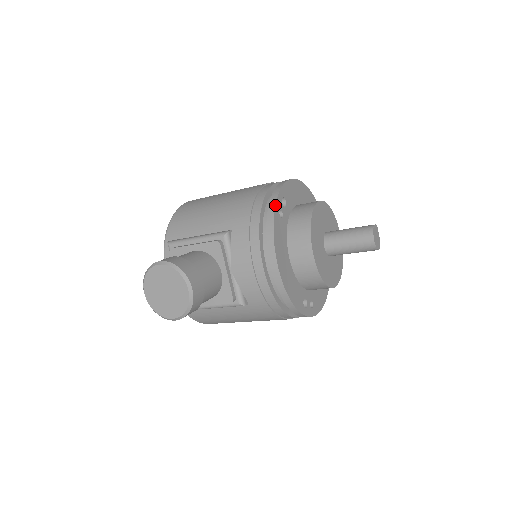
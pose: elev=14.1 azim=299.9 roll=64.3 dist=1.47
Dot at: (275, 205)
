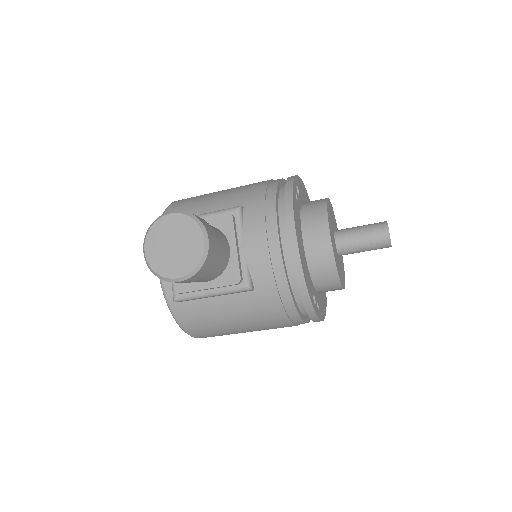
Dot at: (293, 184)
